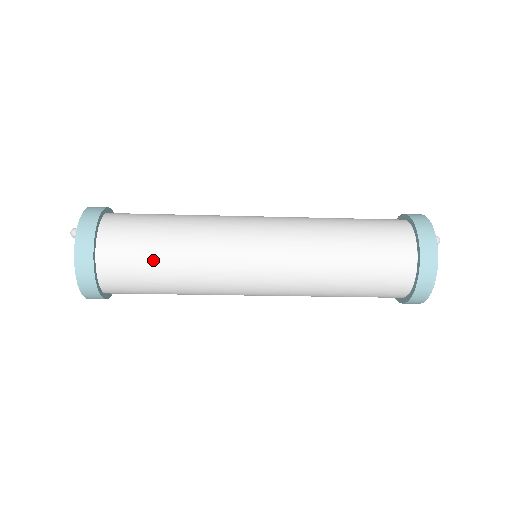
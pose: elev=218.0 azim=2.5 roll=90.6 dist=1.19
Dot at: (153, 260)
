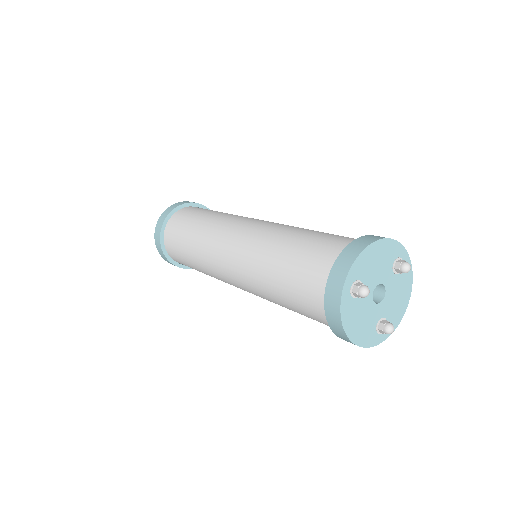
Dot at: (187, 260)
